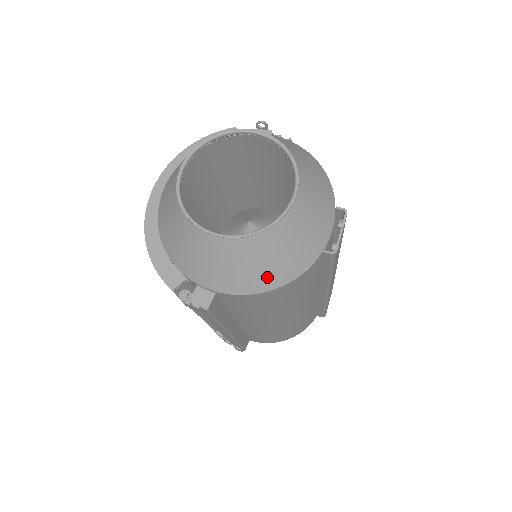
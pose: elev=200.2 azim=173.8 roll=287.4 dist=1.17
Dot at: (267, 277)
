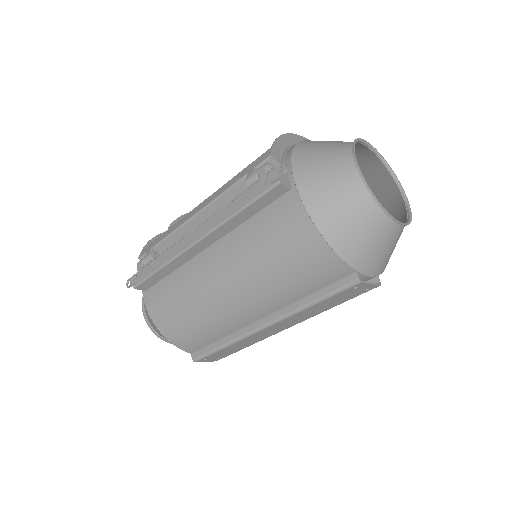
Dot at: (332, 223)
